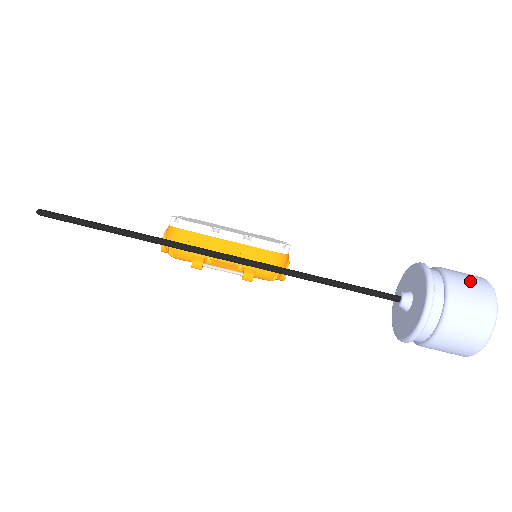
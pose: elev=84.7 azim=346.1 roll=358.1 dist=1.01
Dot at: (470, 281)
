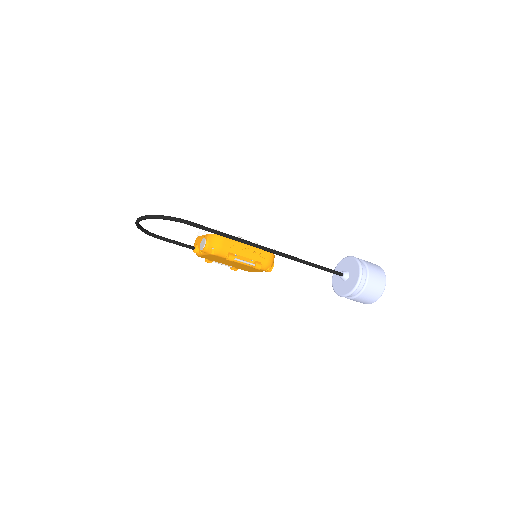
Dot at: (373, 264)
